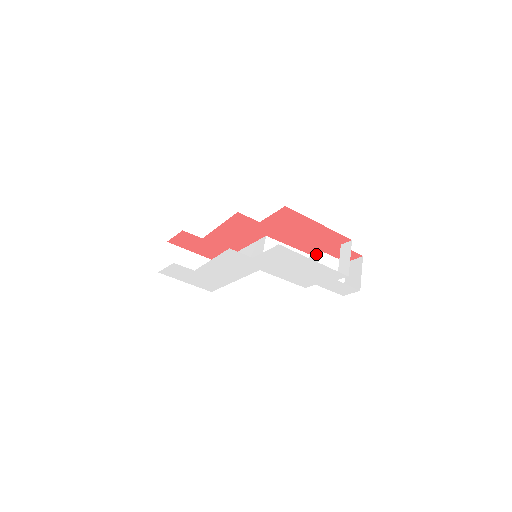
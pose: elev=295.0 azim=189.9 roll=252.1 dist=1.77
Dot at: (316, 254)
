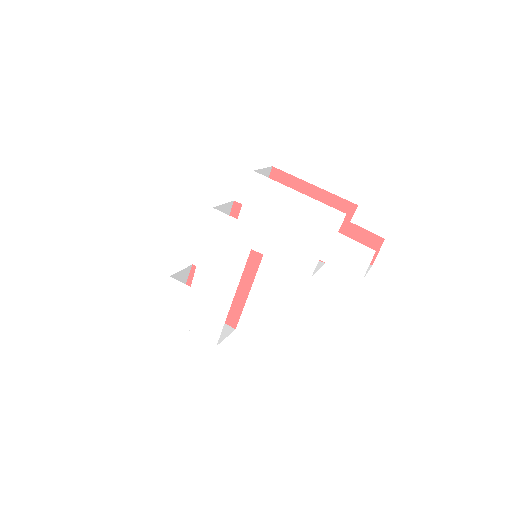
Dot at: occluded
